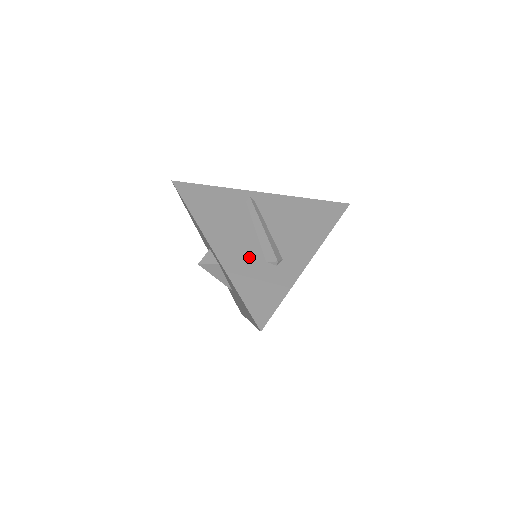
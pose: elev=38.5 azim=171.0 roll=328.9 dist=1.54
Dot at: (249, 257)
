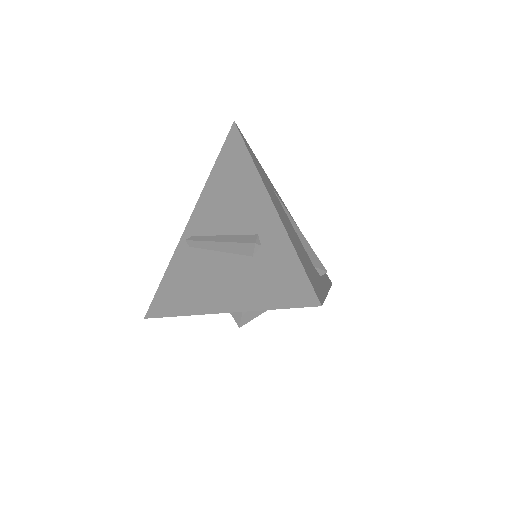
Dot at: (241, 274)
